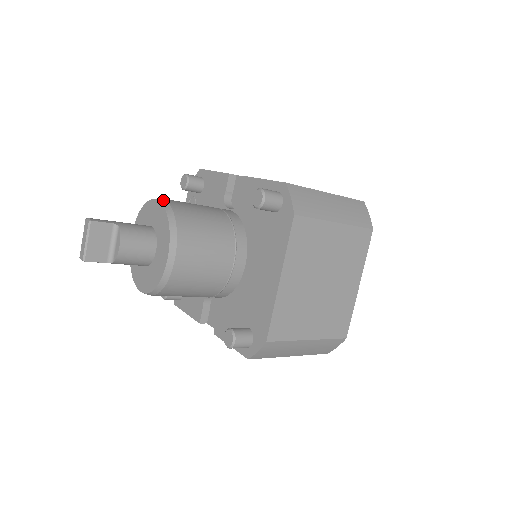
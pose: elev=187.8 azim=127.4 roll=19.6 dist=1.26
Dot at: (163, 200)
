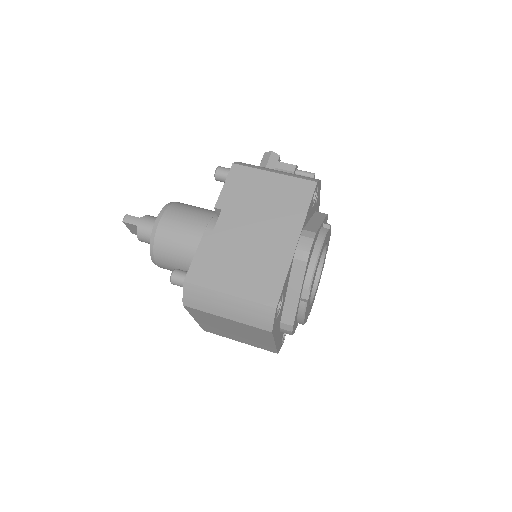
Dot at: (157, 223)
